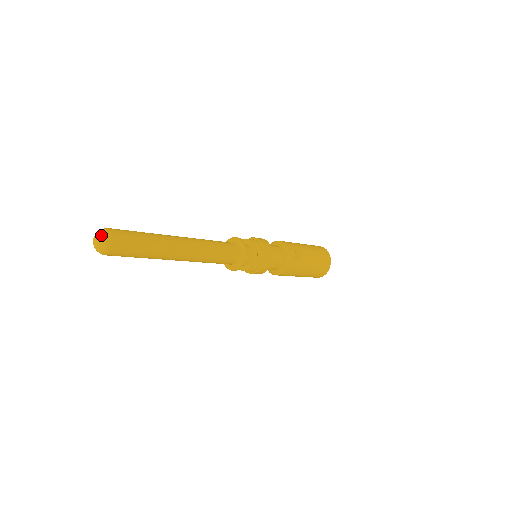
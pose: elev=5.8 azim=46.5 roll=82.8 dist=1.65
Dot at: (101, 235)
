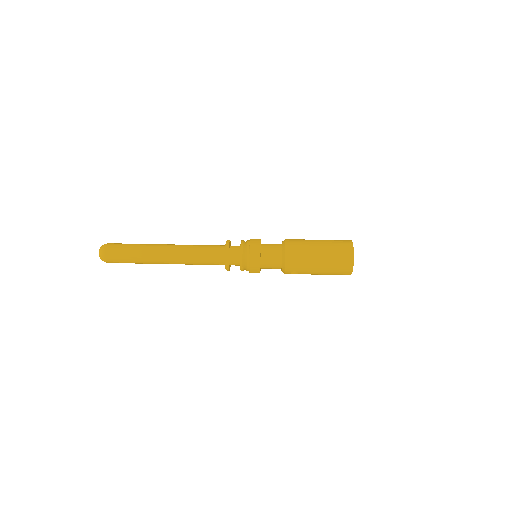
Dot at: (100, 257)
